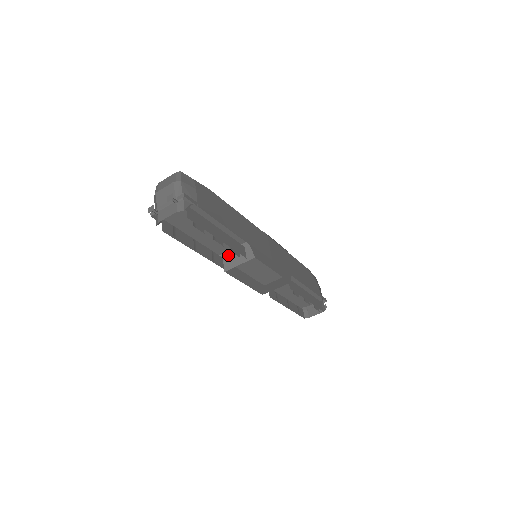
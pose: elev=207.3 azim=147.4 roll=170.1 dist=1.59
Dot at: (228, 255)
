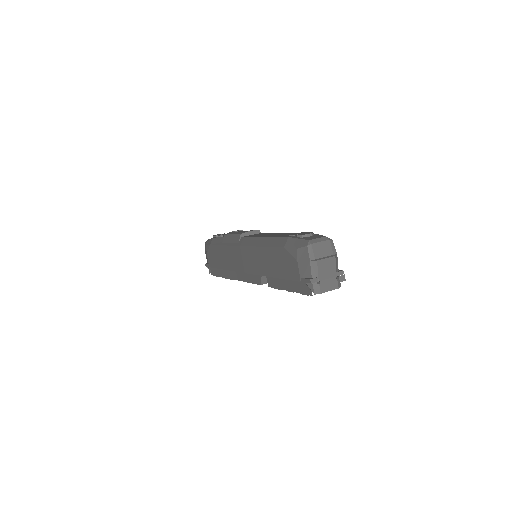
Dot at: occluded
